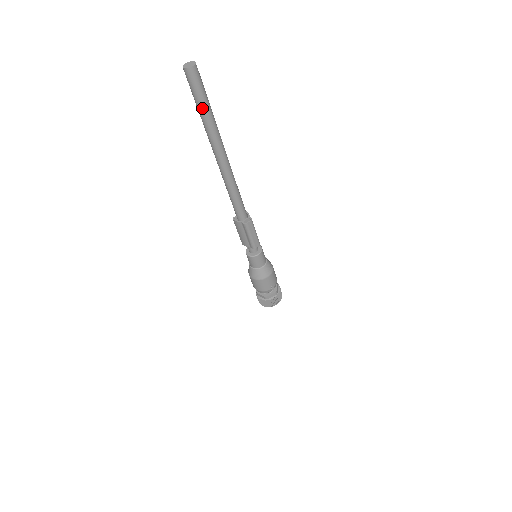
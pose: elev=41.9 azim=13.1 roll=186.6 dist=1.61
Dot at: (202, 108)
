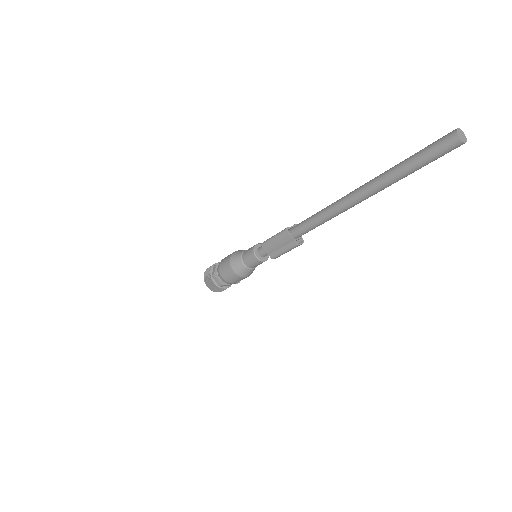
Dot at: (416, 168)
